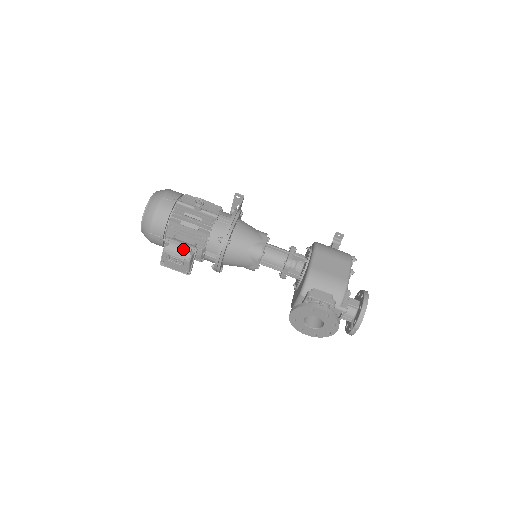
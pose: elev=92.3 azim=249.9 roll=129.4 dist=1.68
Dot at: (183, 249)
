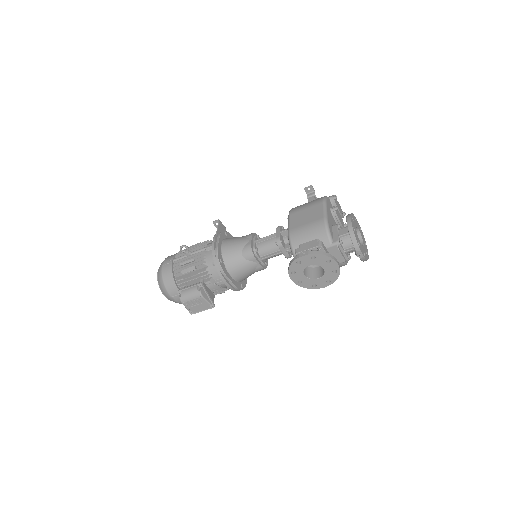
Dot at: (192, 290)
